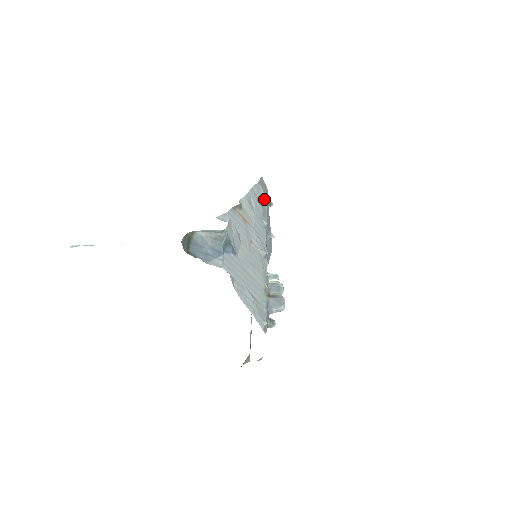
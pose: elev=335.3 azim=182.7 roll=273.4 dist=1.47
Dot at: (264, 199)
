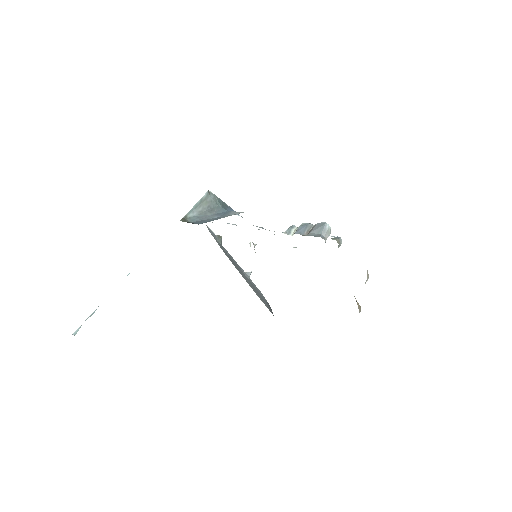
Dot at: occluded
